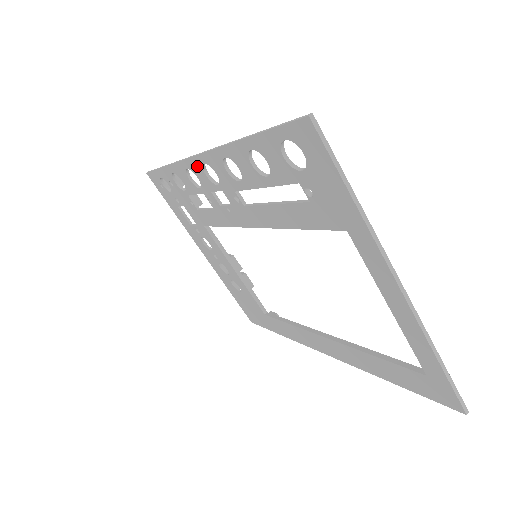
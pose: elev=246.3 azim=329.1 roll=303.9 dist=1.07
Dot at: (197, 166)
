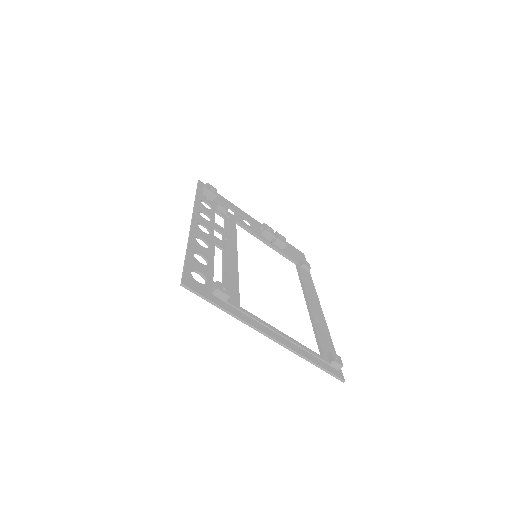
Dot at: occluded
